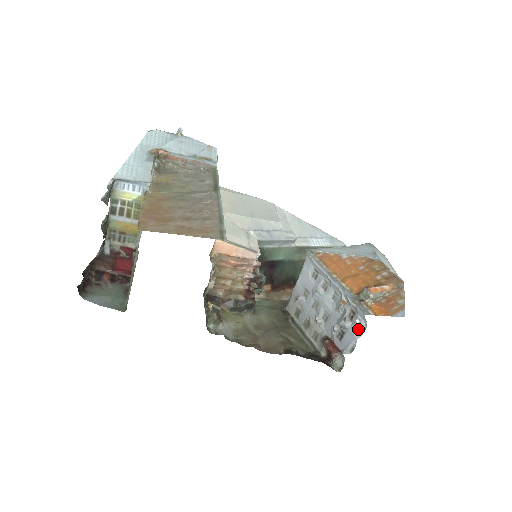
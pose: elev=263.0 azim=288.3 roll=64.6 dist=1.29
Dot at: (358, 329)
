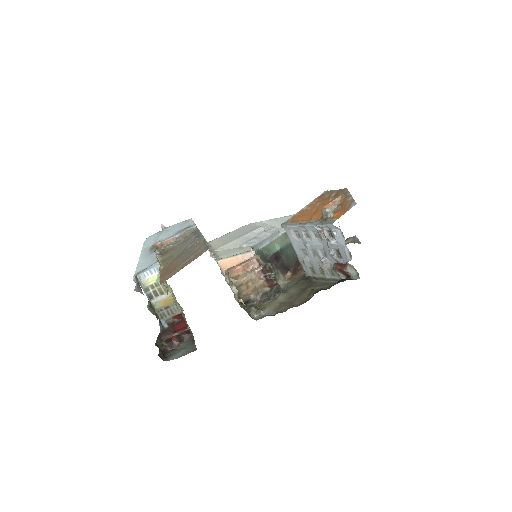
Dot at: (340, 238)
